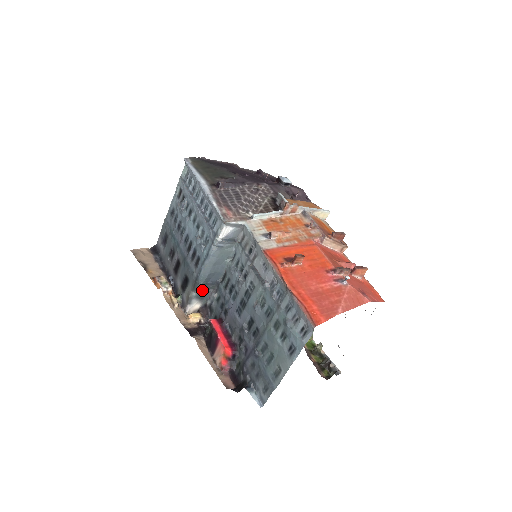
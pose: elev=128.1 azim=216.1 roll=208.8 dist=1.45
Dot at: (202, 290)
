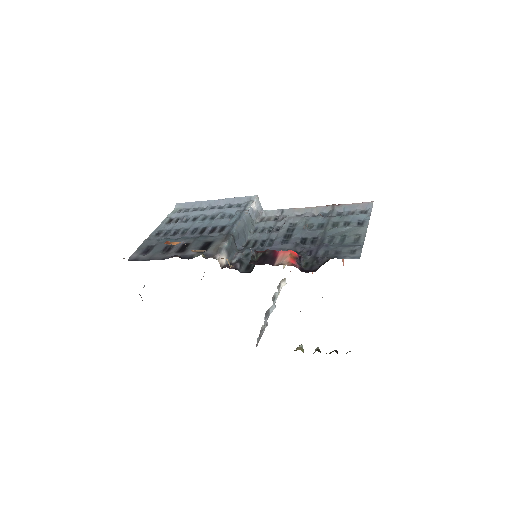
Dot at: (231, 245)
